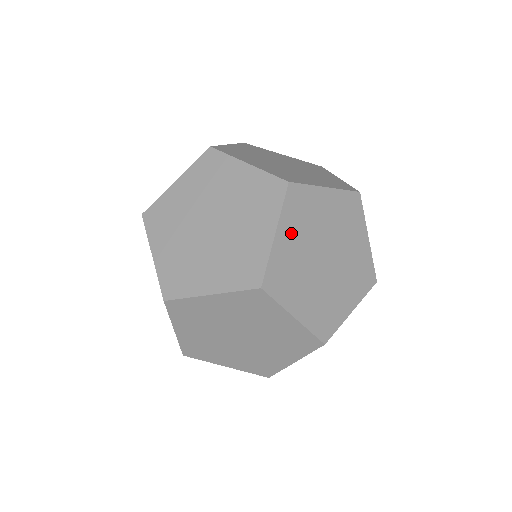
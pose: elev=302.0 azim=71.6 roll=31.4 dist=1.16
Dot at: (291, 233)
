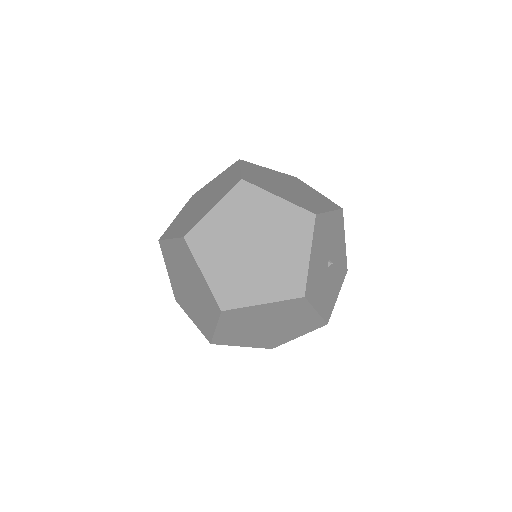
Dot at: (227, 214)
